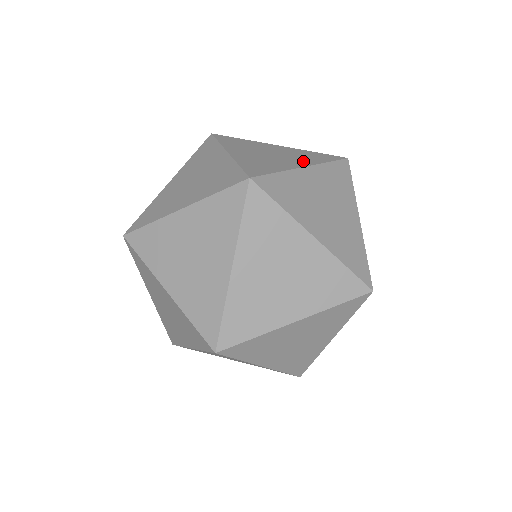
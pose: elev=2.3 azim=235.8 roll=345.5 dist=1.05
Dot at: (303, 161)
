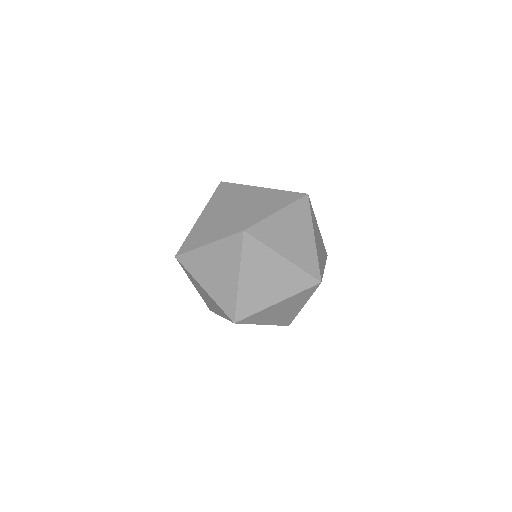
Dot at: (282, 293)
